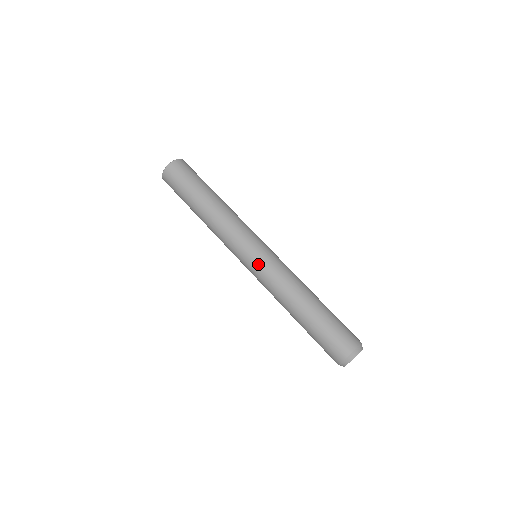
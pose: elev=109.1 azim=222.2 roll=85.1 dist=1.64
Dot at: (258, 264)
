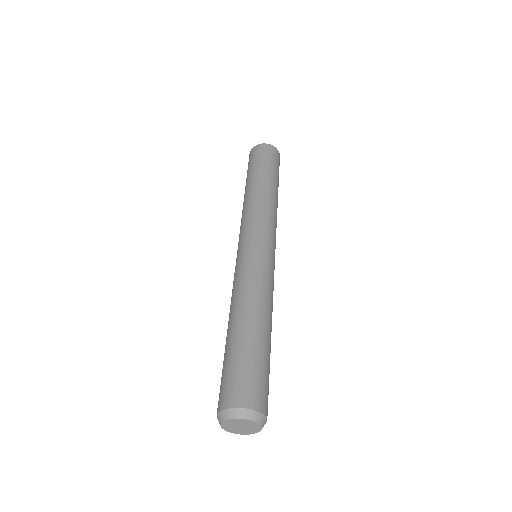
Dot at: (254, 253)
